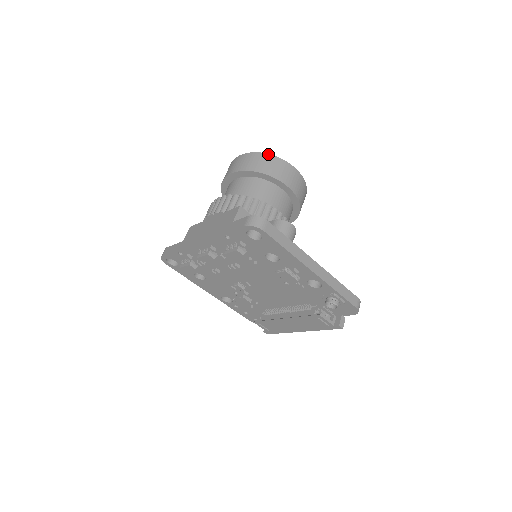
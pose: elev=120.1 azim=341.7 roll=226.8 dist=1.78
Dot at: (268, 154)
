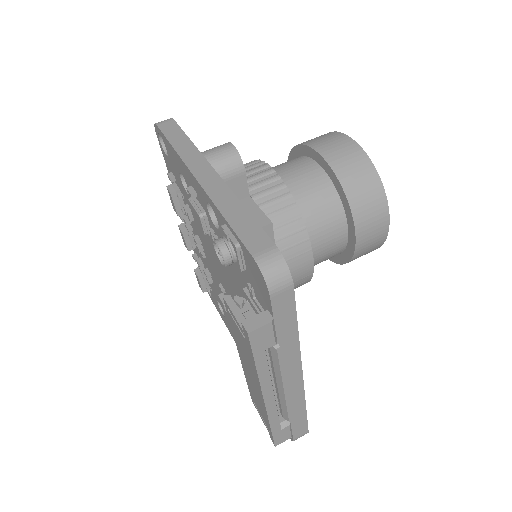
Dot at: occluded
